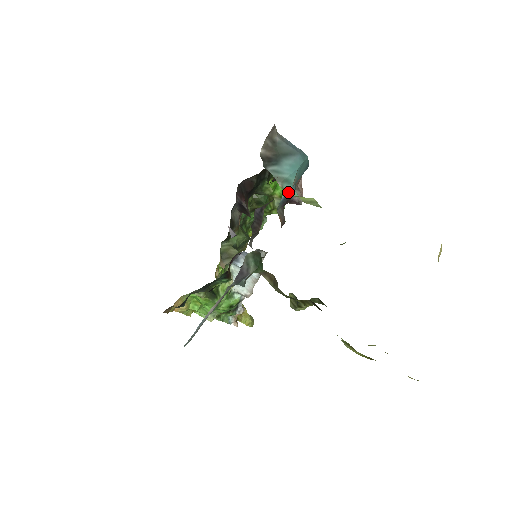
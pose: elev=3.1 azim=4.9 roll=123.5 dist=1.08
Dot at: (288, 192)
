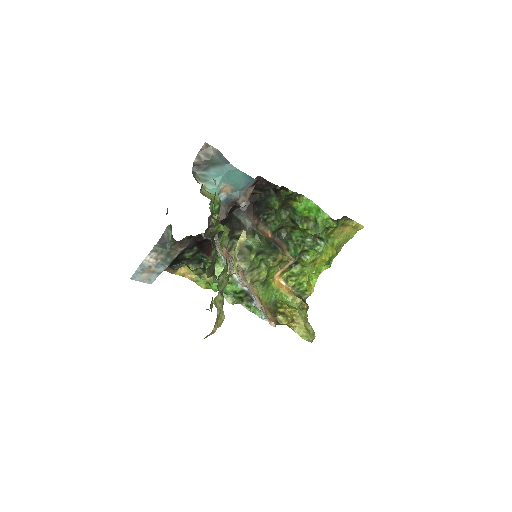
Dot at: (209, 190)
